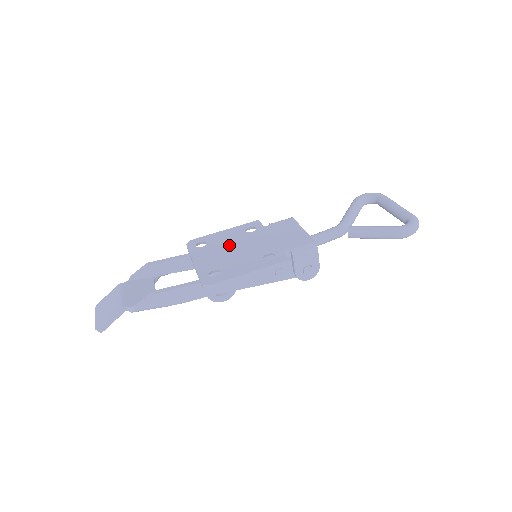
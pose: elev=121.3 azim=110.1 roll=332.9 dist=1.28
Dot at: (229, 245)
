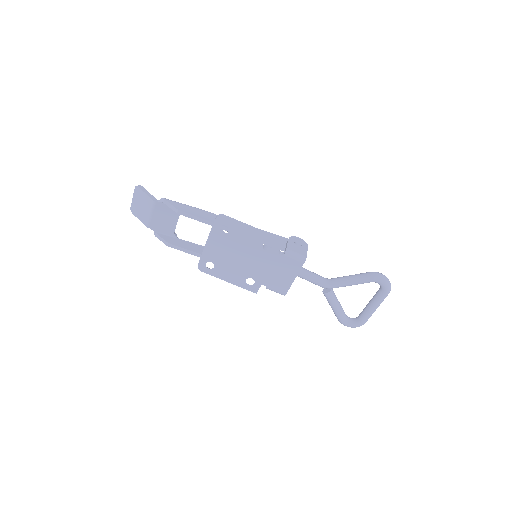
Dot at: (239, 249)
